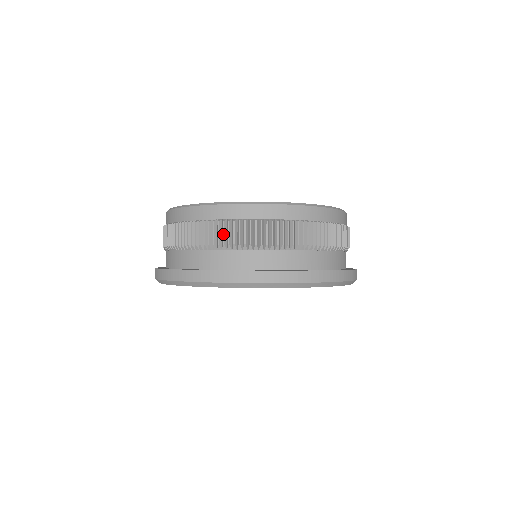
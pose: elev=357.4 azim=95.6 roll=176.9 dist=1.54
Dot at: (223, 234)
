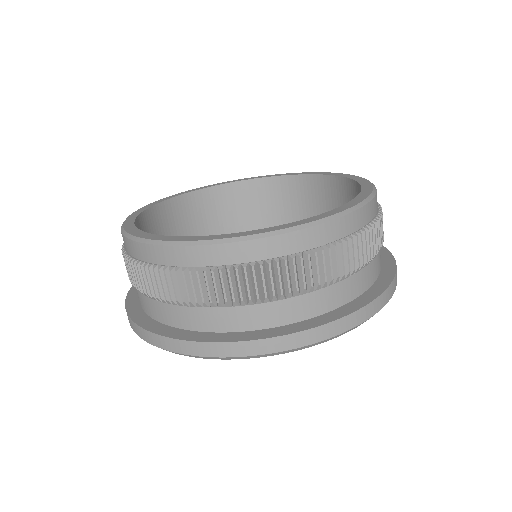
Dot at: (193, 289)
